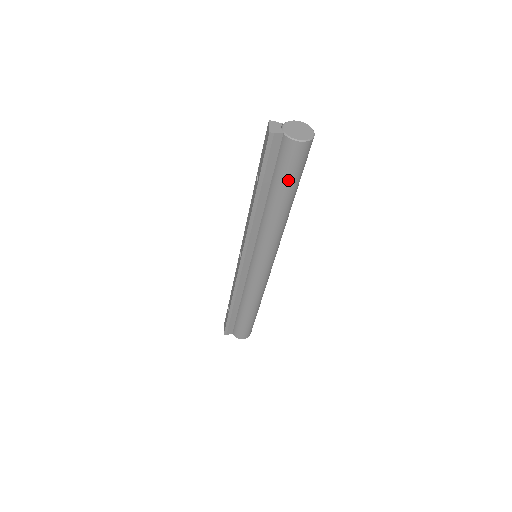
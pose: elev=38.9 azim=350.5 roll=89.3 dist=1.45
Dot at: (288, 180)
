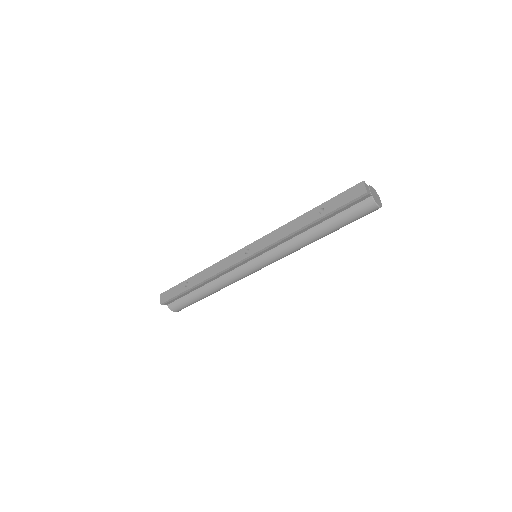
Dot at: (345, 223)
